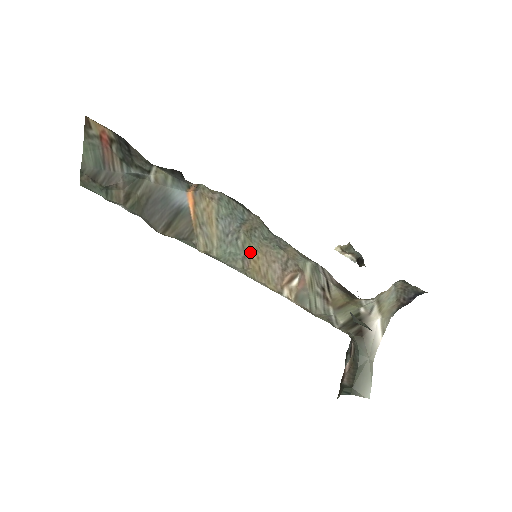
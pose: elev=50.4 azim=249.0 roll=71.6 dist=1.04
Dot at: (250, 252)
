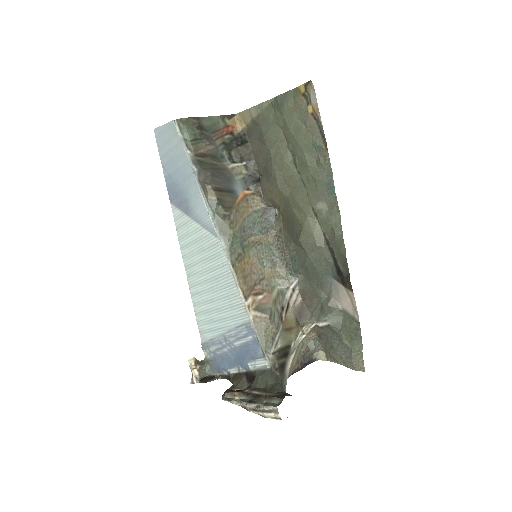
Dot at: (245, 255)
